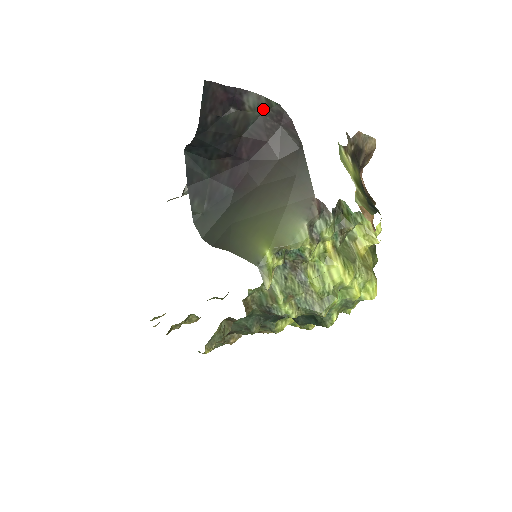
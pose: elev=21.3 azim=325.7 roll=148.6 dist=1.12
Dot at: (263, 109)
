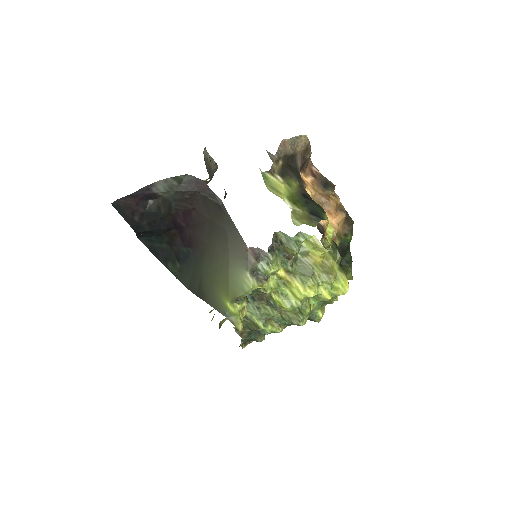
Dot at: (175, 186)
